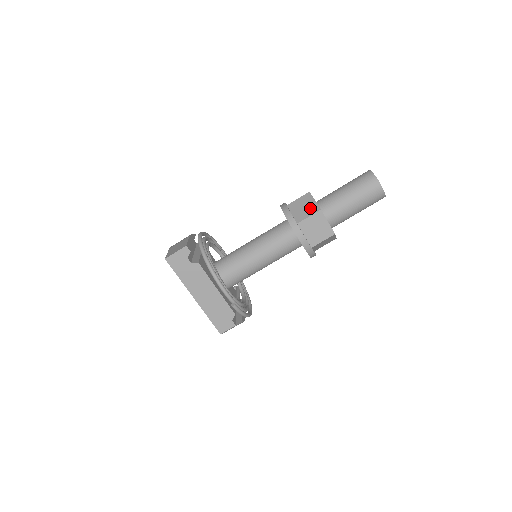
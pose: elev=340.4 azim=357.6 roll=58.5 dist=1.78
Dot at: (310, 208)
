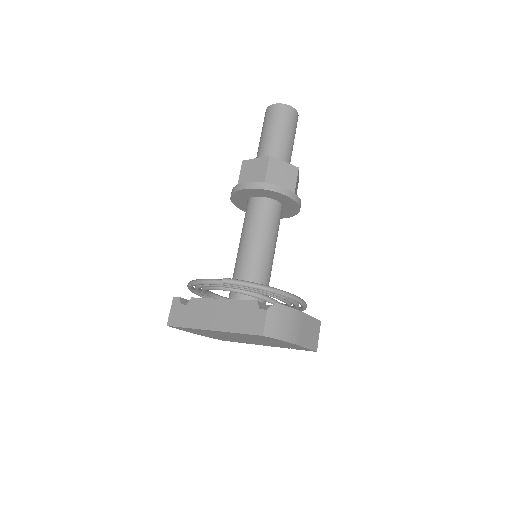
Dot at: occluded
